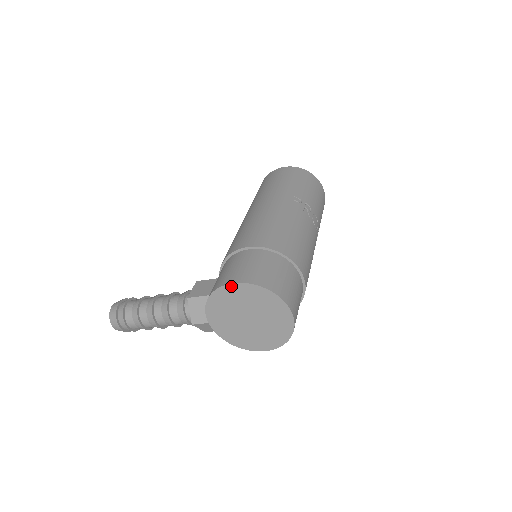
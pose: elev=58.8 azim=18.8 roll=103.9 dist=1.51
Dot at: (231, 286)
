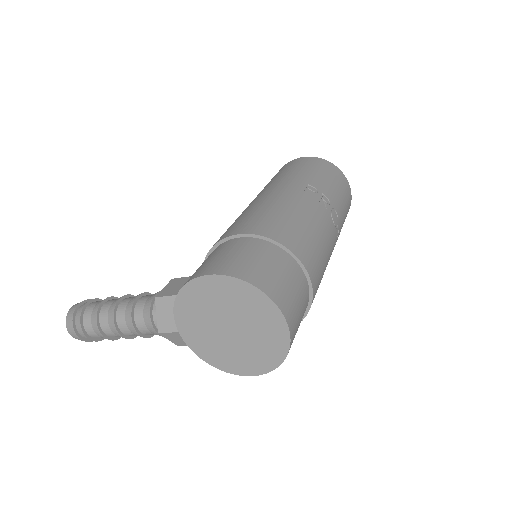
Dot at: (205, 279)
